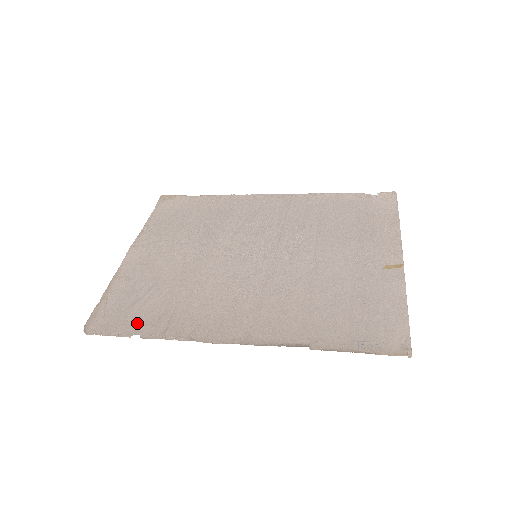
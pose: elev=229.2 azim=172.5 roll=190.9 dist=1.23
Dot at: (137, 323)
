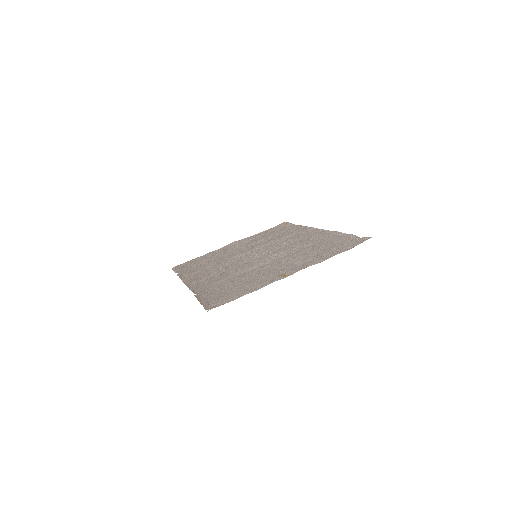
Dot at: (185, 269)
